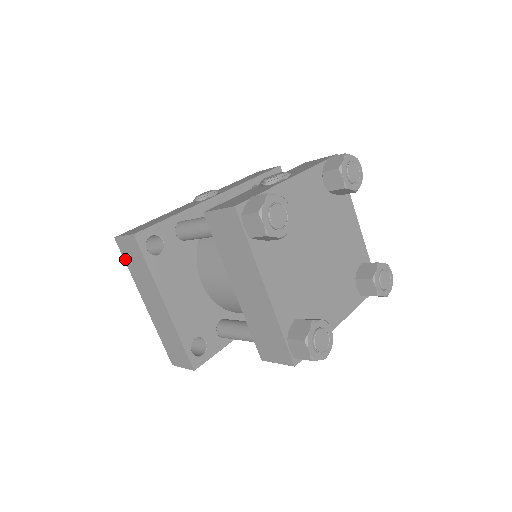
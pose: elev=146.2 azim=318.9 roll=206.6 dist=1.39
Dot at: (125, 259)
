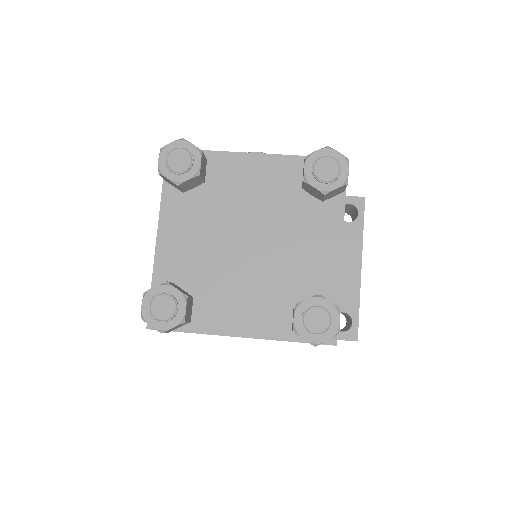
Dot at: occluded
